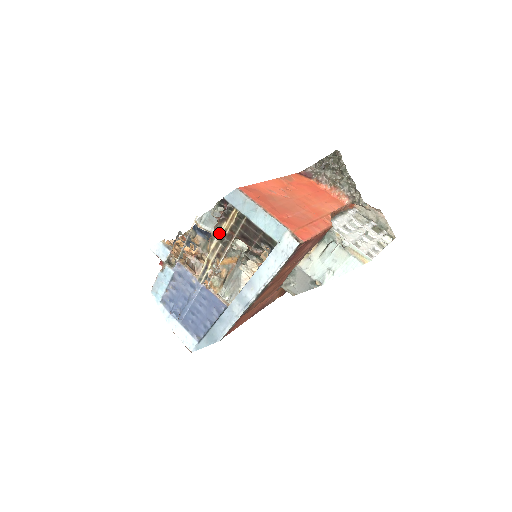
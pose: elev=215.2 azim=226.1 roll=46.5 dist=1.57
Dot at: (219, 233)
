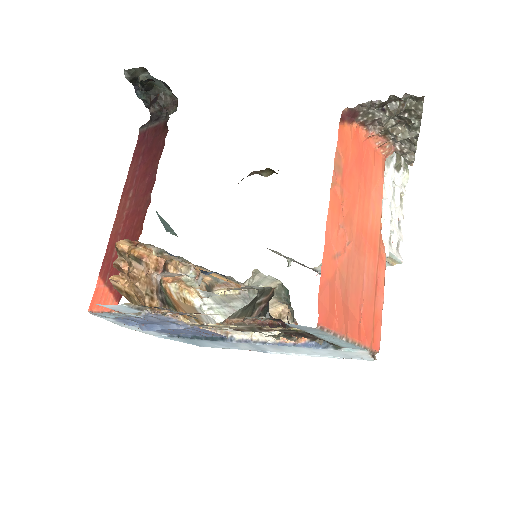
Dot at: (250, 326)
